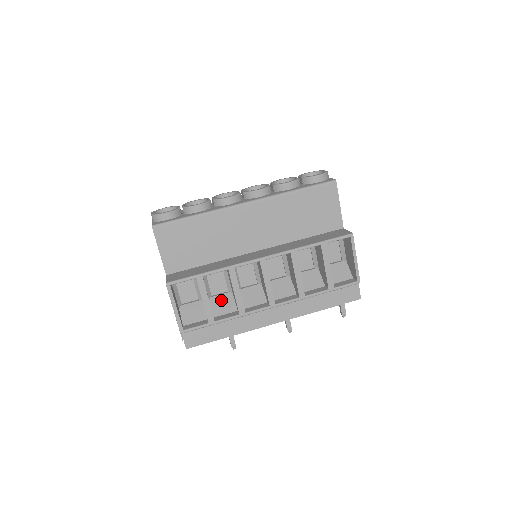
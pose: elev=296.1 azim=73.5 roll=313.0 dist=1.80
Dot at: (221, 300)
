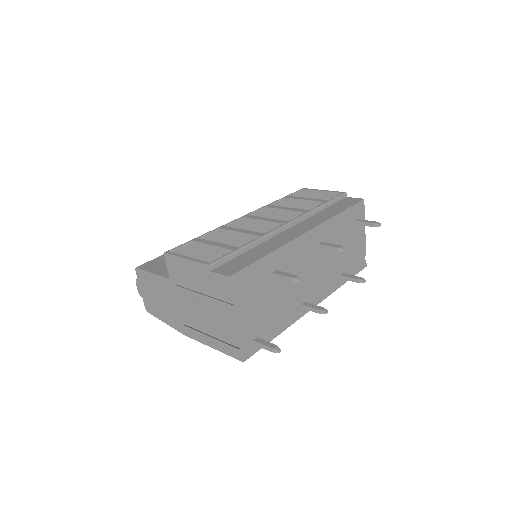
Dot at: occluded
